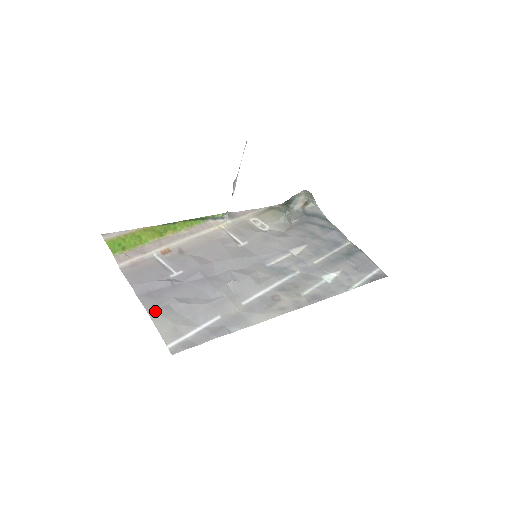
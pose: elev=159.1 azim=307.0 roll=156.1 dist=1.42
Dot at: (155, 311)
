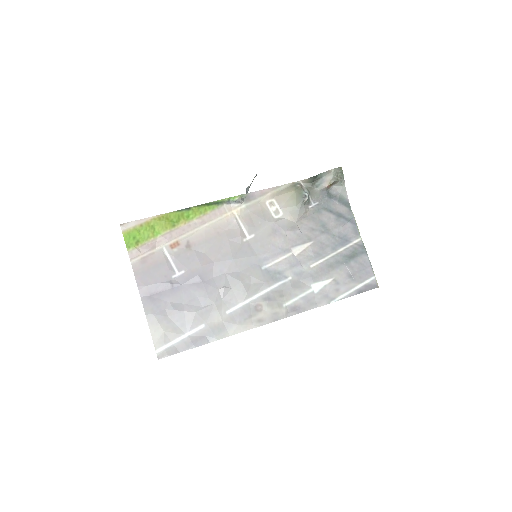
Dot at: (152, 317)
